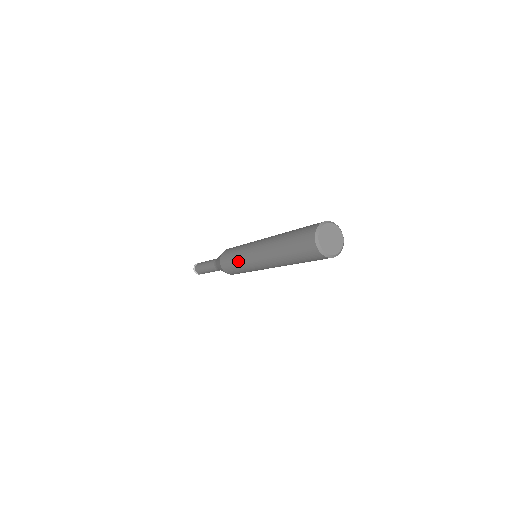
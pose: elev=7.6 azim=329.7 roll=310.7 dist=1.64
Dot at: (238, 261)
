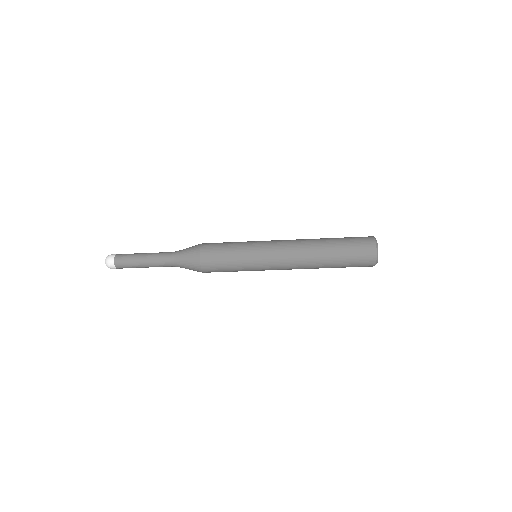
Dot at: (243, 252)
